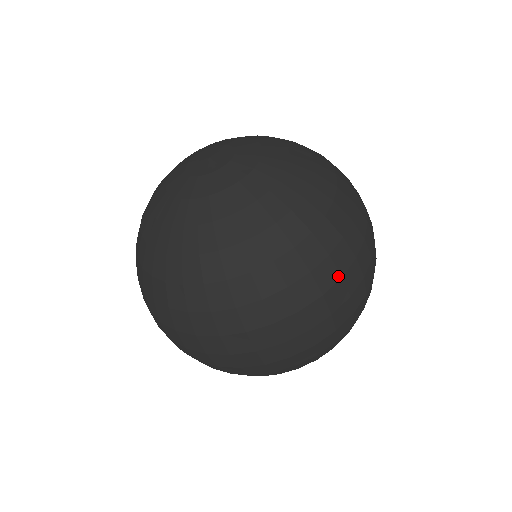
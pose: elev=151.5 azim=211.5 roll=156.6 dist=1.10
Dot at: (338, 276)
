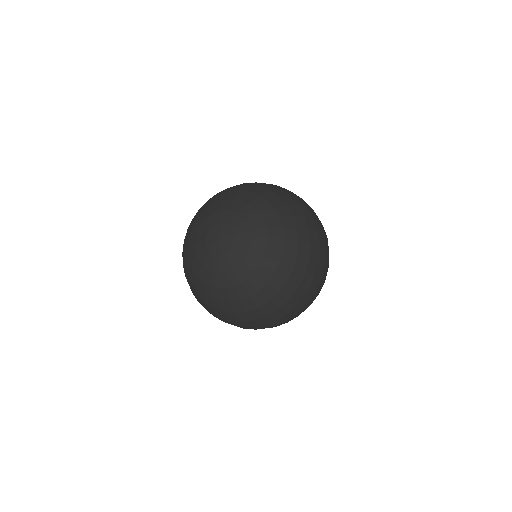
Dot at: (319, 247)
